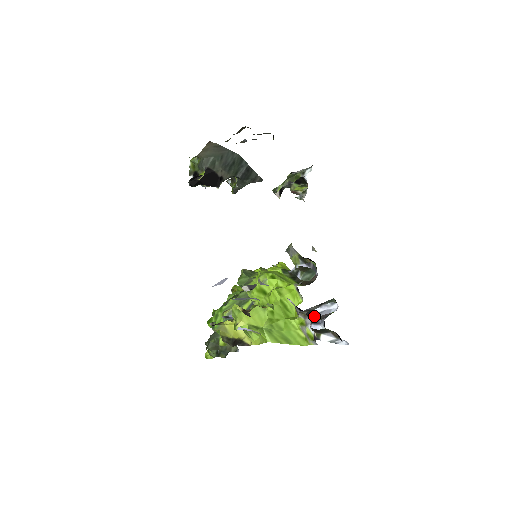
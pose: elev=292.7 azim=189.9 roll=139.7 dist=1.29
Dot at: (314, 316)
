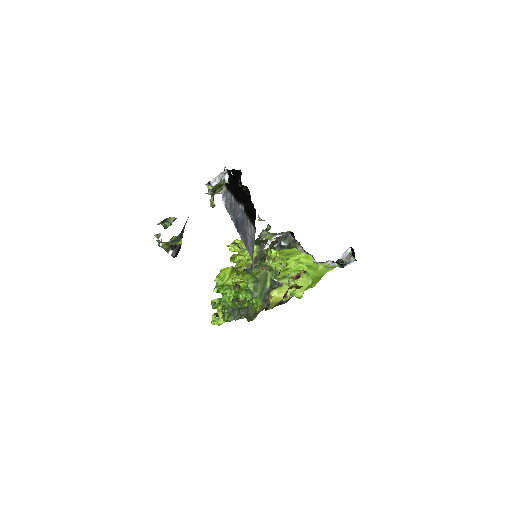
Dot at: (342, 260)
